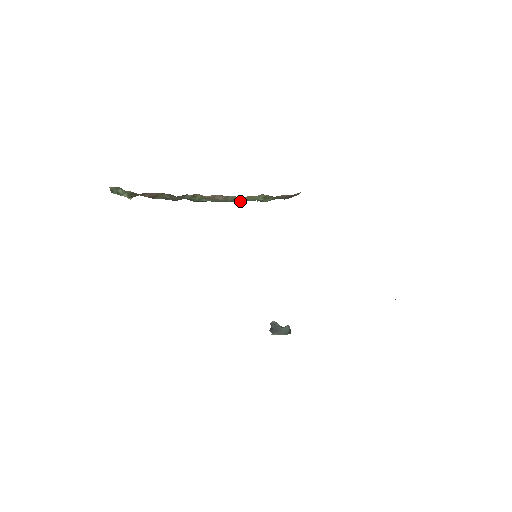
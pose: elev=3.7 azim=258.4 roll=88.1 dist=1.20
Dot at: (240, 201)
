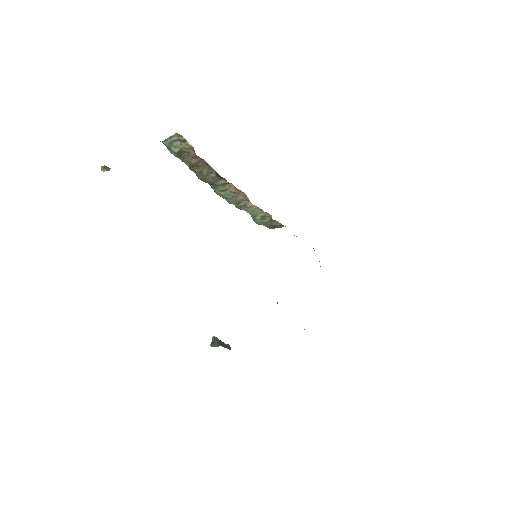
Dot at: (245, 210)
